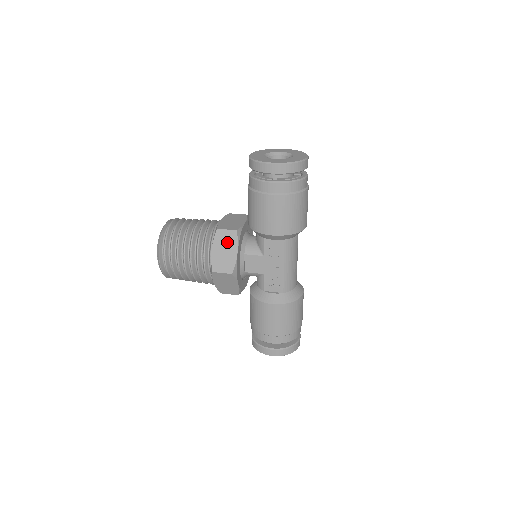
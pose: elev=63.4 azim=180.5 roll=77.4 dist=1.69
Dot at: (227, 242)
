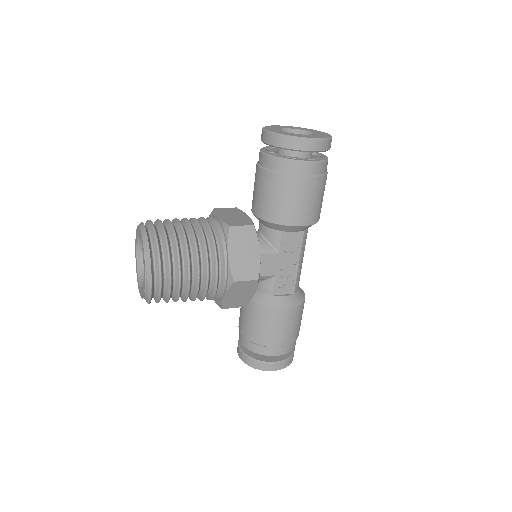
Dot at: (245, 241)
